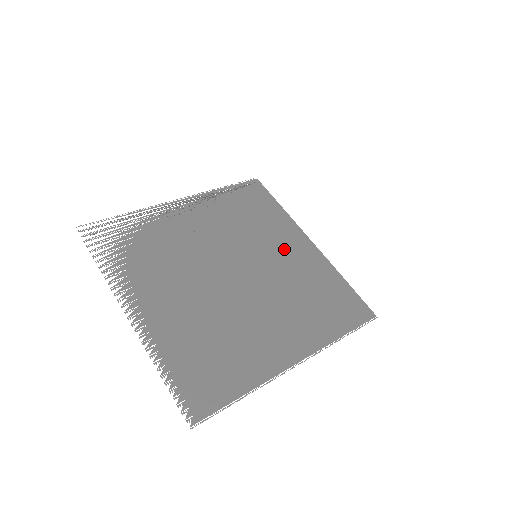
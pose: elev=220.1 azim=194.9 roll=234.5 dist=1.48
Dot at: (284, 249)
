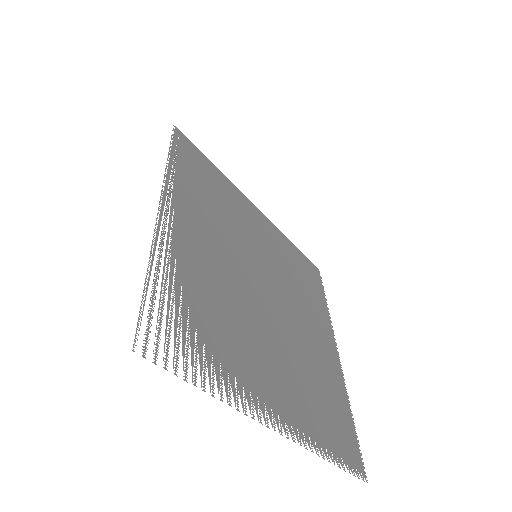
Dot at: (258, 232)
